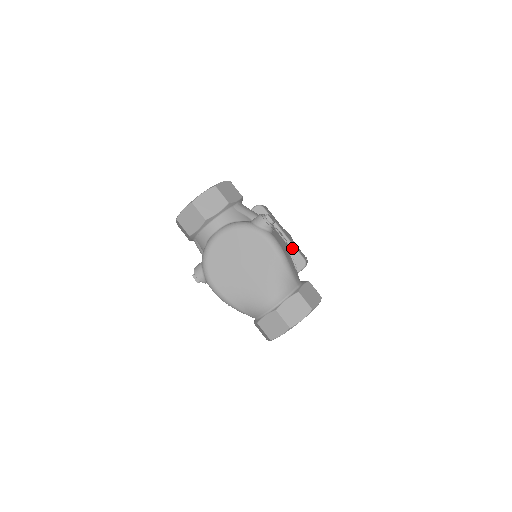
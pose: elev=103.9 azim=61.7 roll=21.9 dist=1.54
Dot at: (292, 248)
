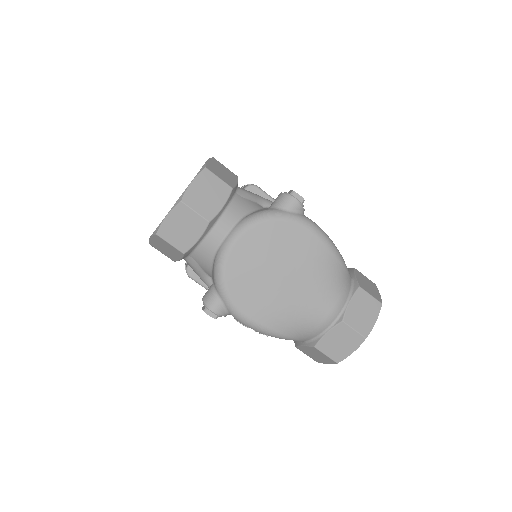
Dot at: occluded
